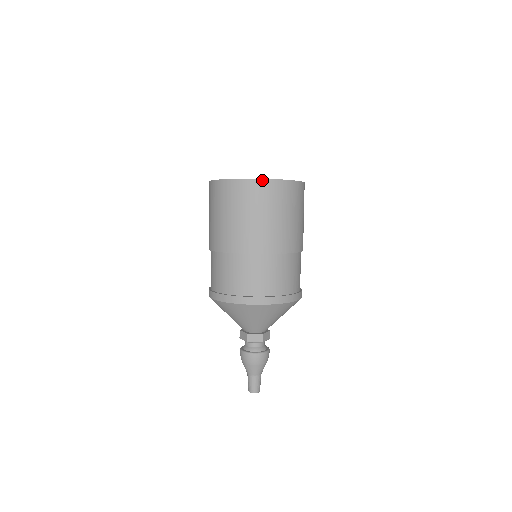
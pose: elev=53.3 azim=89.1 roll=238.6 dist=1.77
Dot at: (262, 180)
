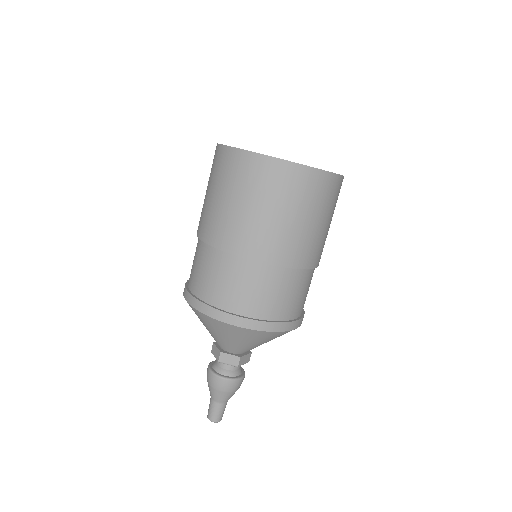
Dot at: (286, 162)
